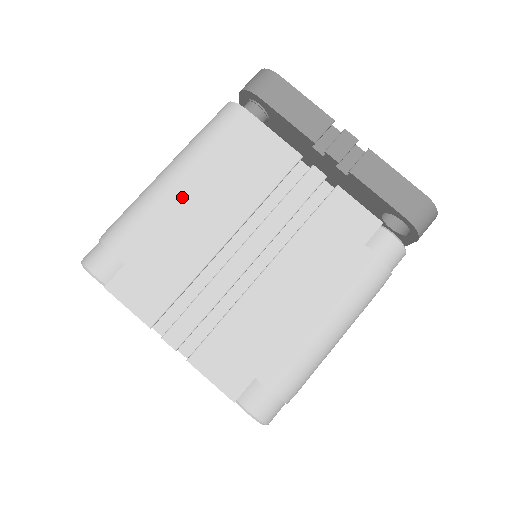
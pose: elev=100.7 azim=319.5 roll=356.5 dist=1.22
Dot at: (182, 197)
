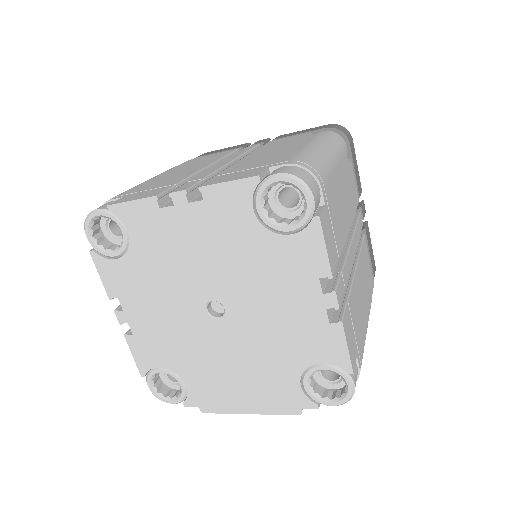
Dot at: (160, 177)
